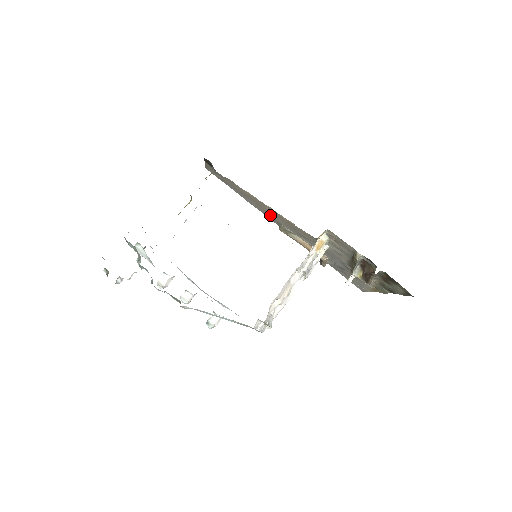
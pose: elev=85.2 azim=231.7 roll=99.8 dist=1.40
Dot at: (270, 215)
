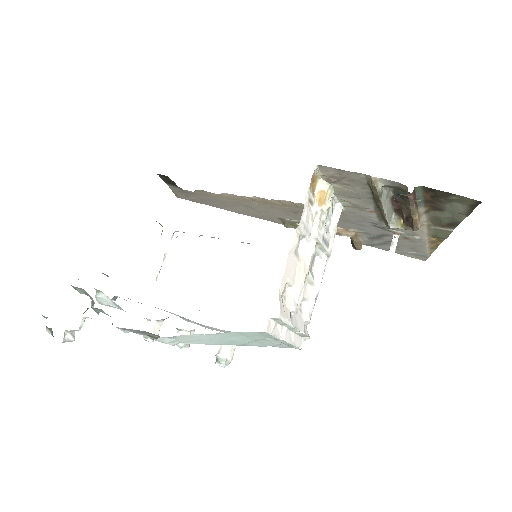
Dot at: (266, 214)
